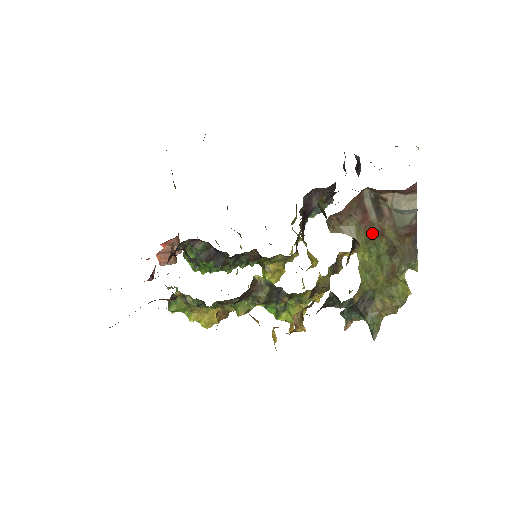
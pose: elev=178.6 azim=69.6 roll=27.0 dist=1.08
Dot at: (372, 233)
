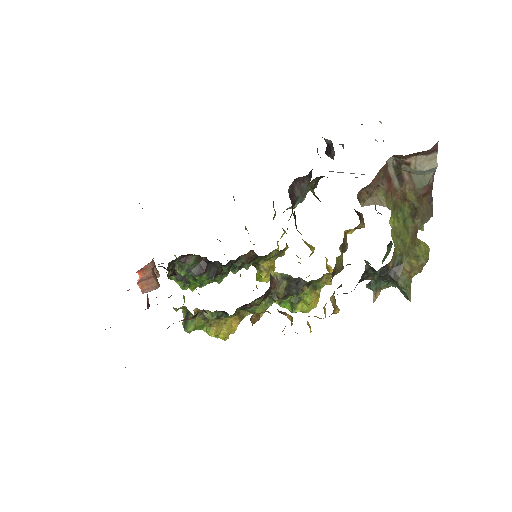
Dot at: (397, 199)
